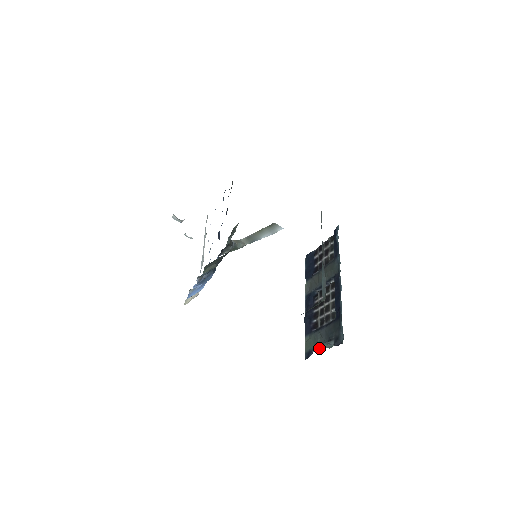
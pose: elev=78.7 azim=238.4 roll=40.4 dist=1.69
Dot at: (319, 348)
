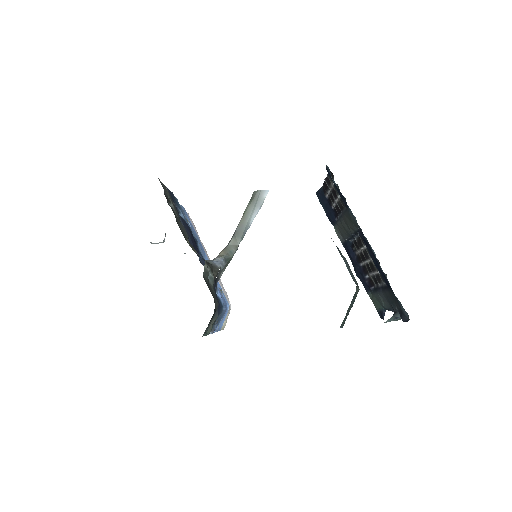
Dot at: occluded
